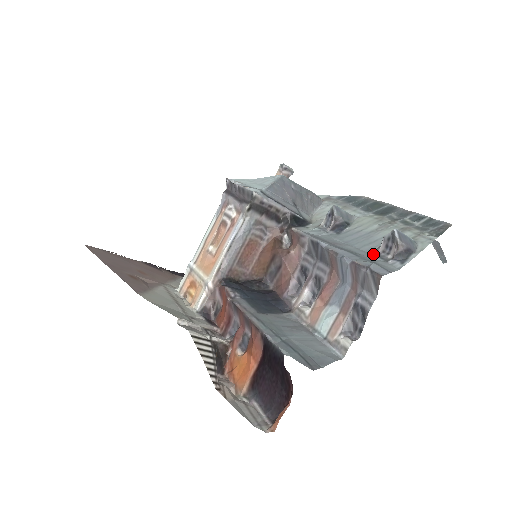
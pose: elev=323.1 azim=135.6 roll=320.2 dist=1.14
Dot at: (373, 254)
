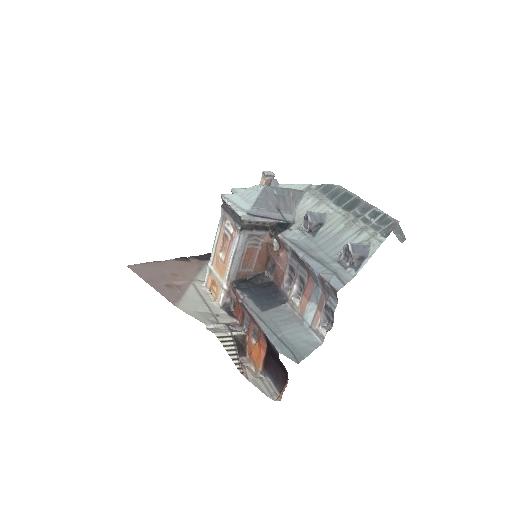
Dot at: (337, 261)
